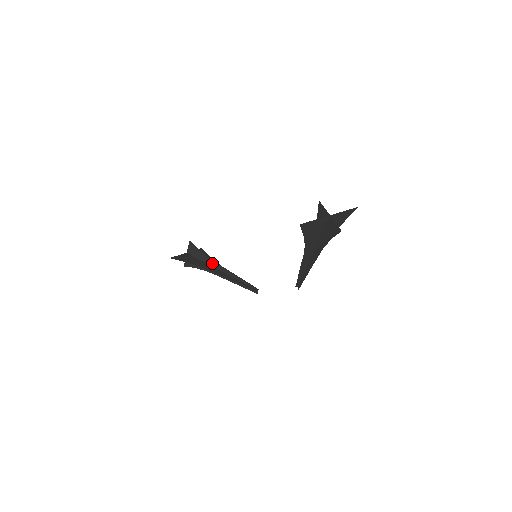
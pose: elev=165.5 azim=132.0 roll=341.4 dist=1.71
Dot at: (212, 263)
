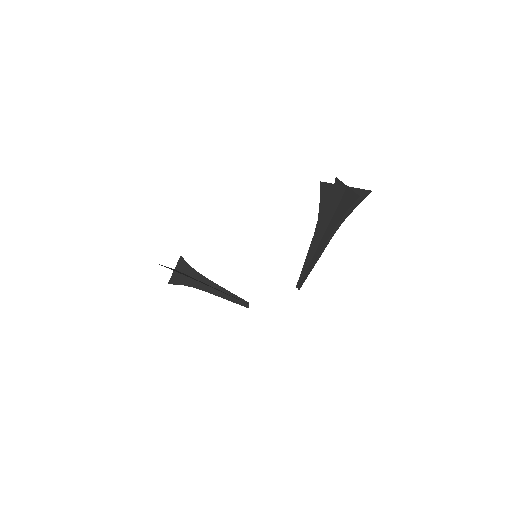
Dot at: (201, 278)
